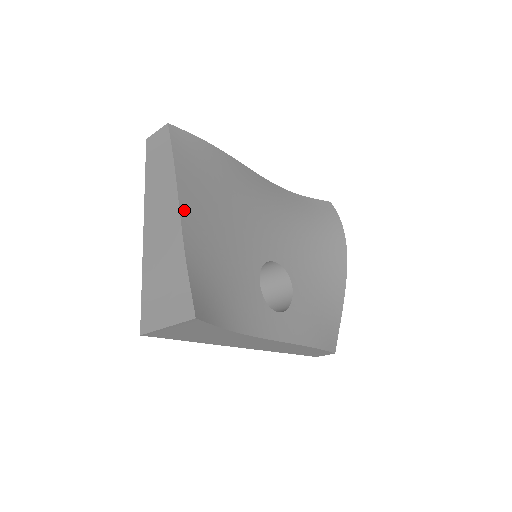
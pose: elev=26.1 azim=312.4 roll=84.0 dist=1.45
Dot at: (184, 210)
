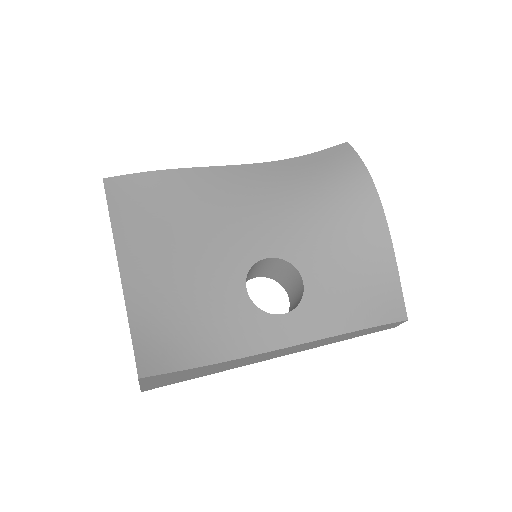
Dot at: (125, 263)
